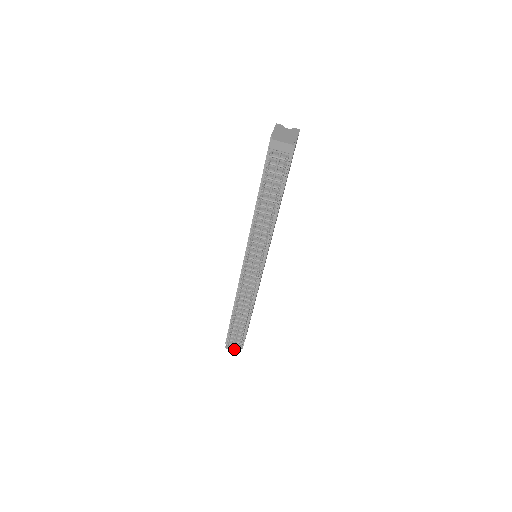
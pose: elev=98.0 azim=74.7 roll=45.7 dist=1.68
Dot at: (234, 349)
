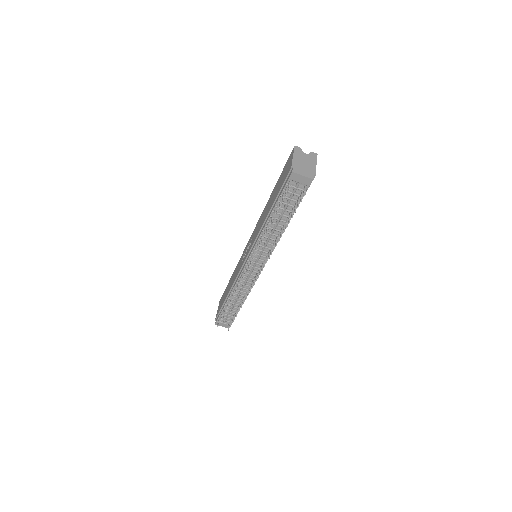
Dot at: (223, 326)
